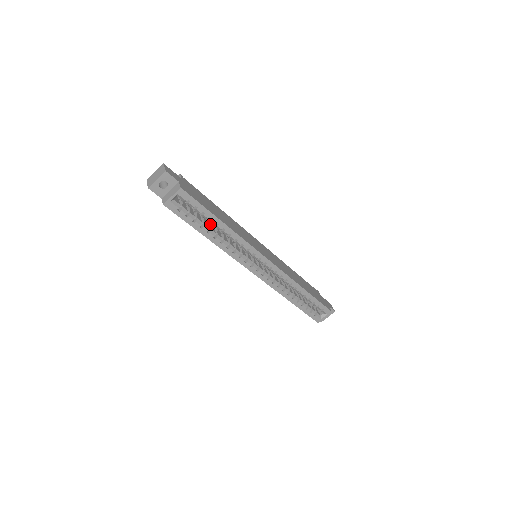
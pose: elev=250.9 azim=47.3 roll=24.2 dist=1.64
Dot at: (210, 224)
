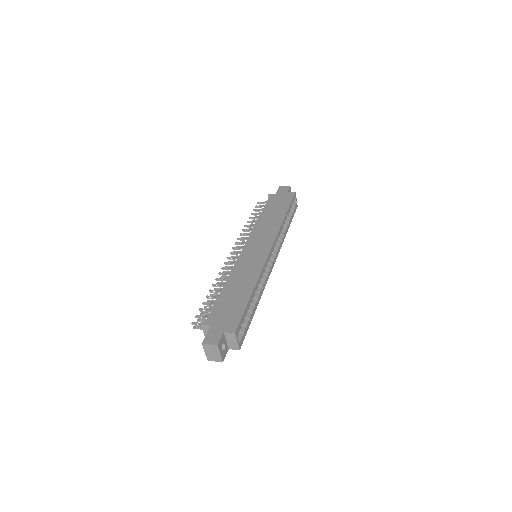
Dot at: occluded
